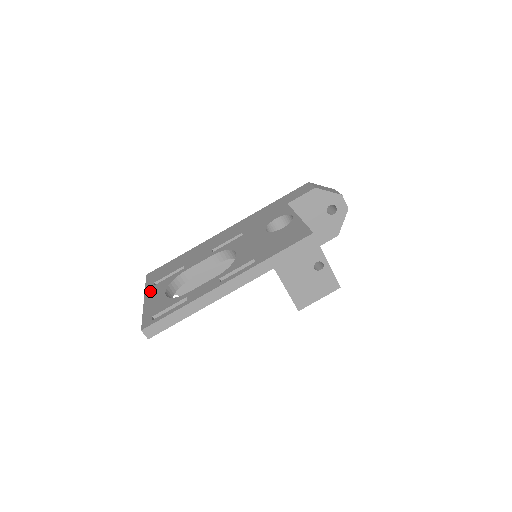
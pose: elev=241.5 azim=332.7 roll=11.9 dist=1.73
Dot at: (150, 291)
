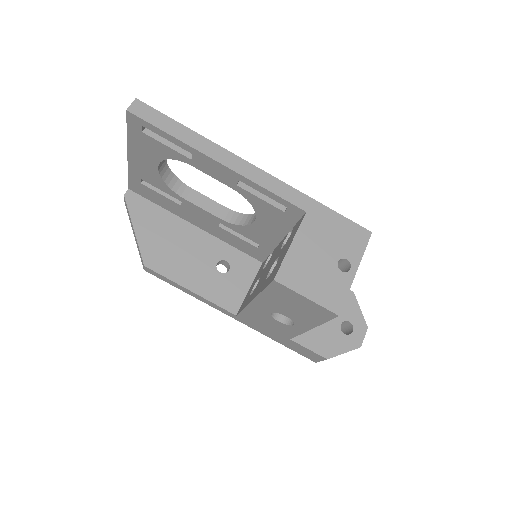
Dot at: occluded
